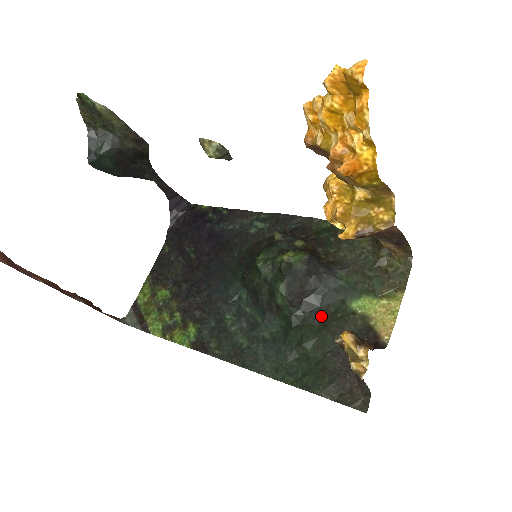
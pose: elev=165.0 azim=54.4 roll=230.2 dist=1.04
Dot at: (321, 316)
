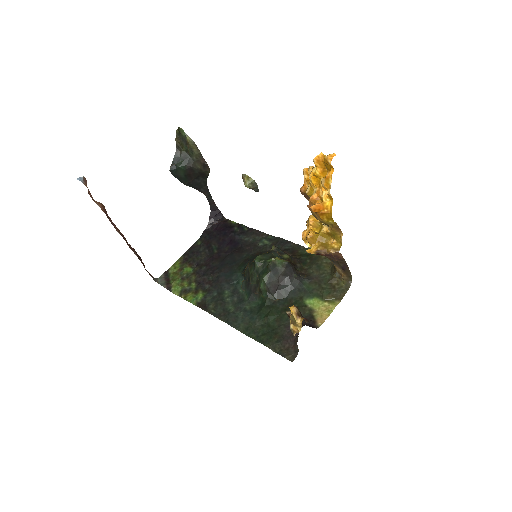
Dot at: (285, 303)
